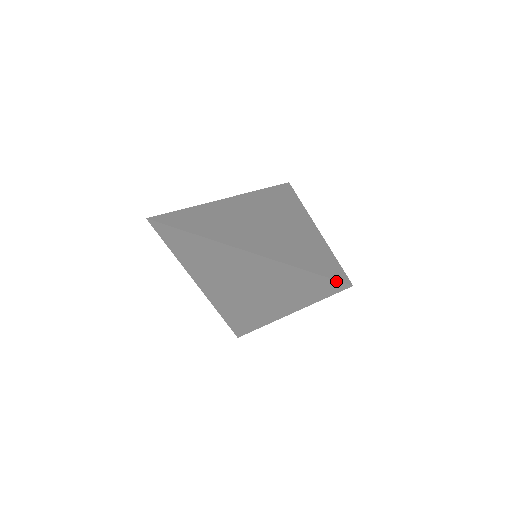
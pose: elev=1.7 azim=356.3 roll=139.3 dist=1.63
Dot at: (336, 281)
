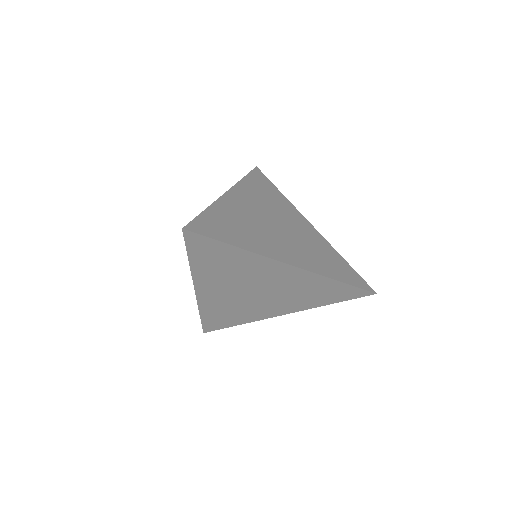
Dot at: (364, 290)
